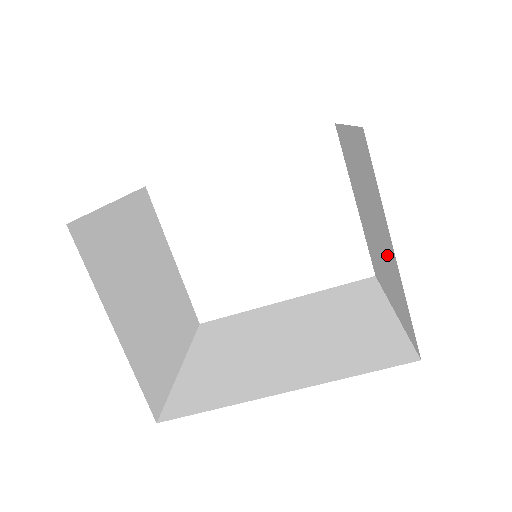
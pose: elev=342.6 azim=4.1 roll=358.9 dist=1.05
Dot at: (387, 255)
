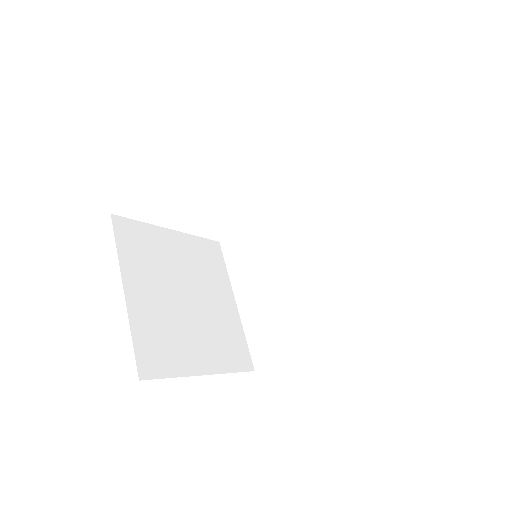
Dot at: occluded
